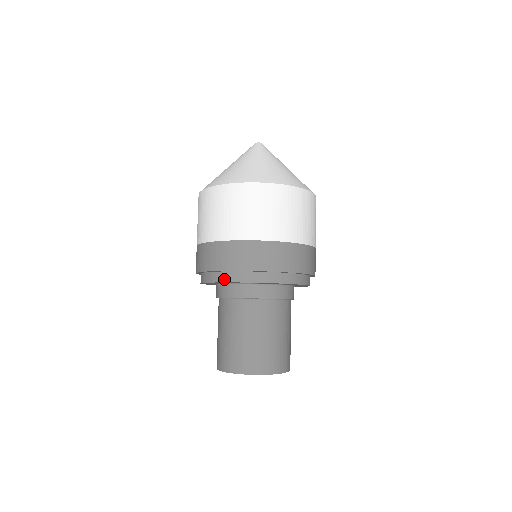
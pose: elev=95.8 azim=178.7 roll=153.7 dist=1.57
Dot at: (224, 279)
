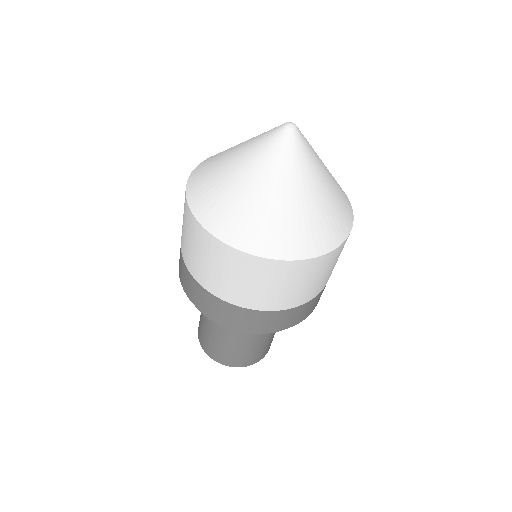
Dot at: occluded
